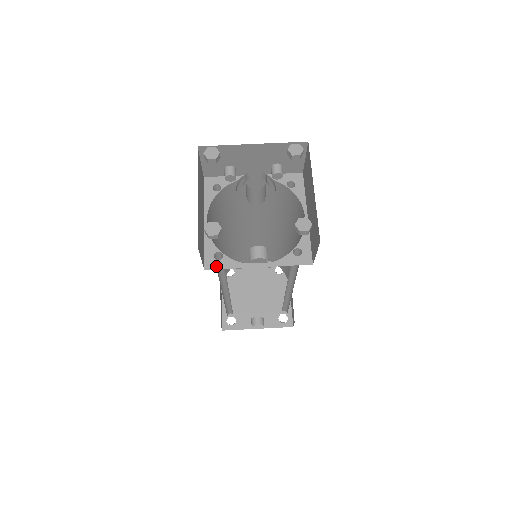
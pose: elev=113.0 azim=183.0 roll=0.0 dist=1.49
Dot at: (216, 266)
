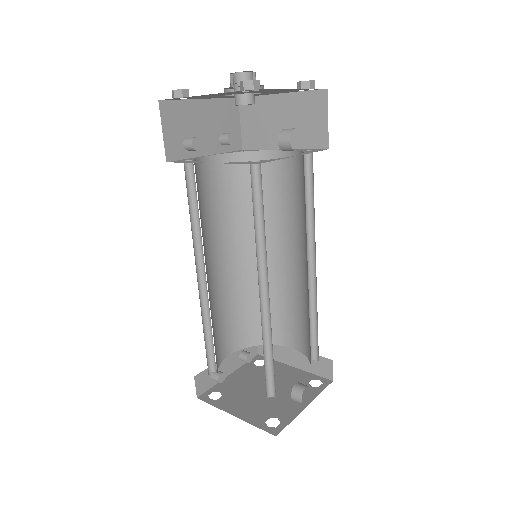
Dot at: (264, 162)
